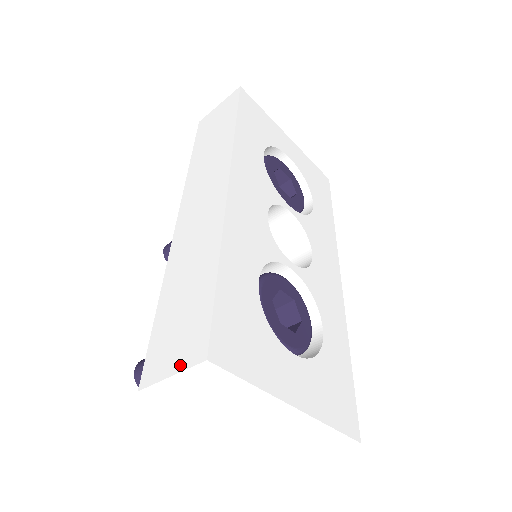
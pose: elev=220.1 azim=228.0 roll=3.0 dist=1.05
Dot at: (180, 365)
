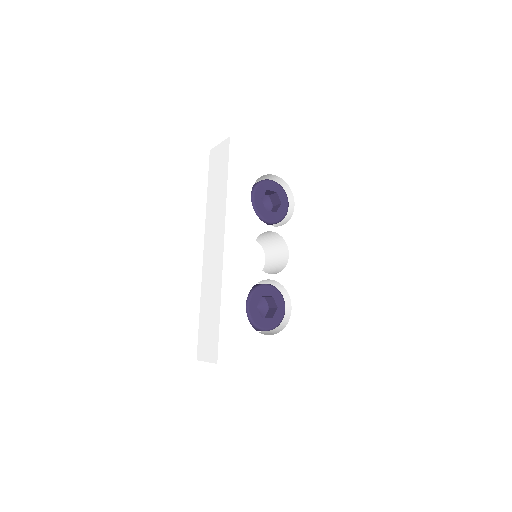
Dot at: (209, 359)
